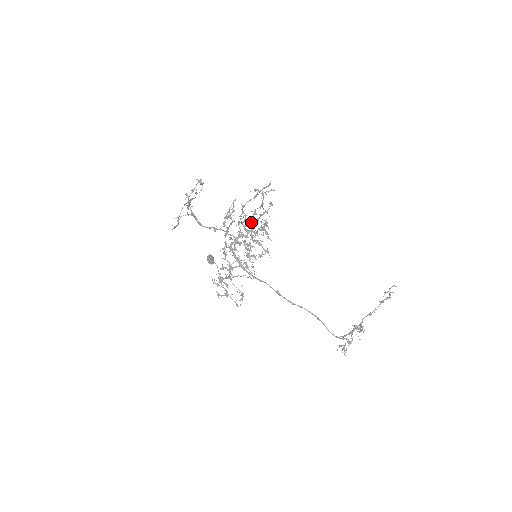
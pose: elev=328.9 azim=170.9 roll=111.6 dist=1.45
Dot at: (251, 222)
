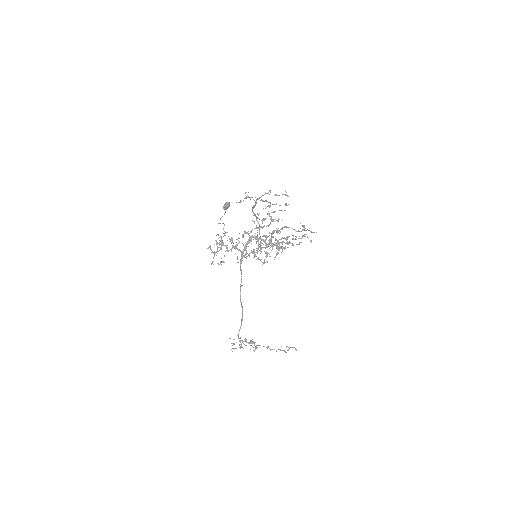
Dot at: (278, 240)
